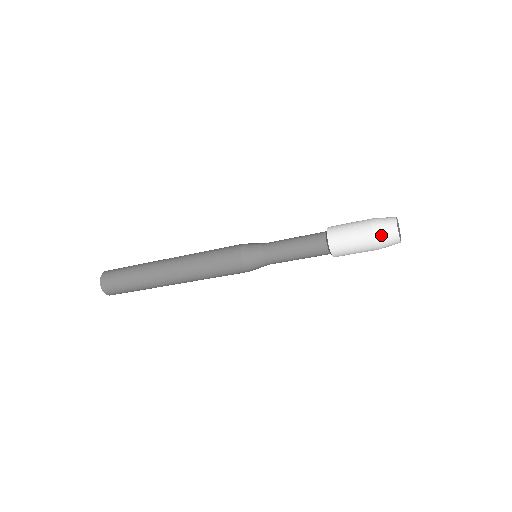
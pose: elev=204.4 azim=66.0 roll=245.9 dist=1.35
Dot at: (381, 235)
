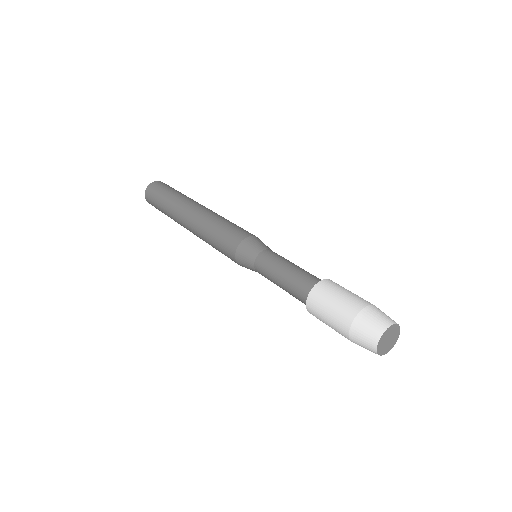
Dot at: (358, 333)
